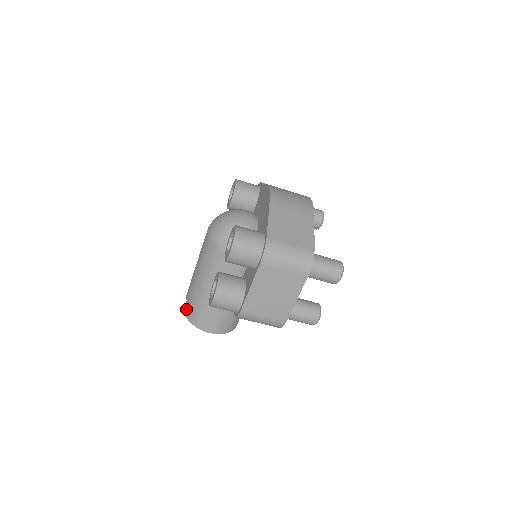
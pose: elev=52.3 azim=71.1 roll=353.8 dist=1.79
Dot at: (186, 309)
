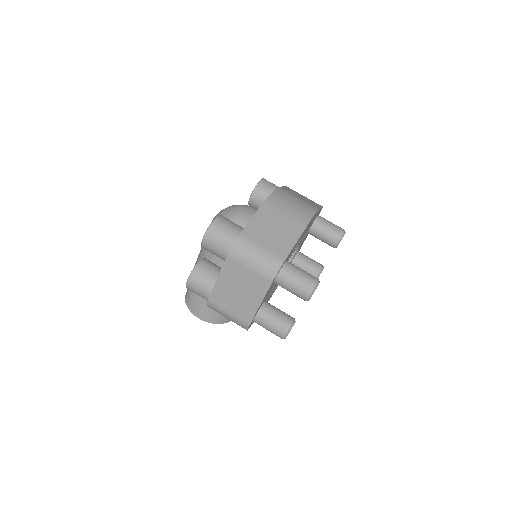
Dot at: occluded
